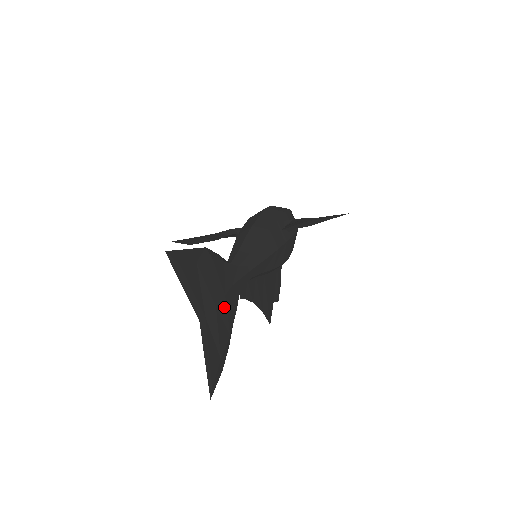
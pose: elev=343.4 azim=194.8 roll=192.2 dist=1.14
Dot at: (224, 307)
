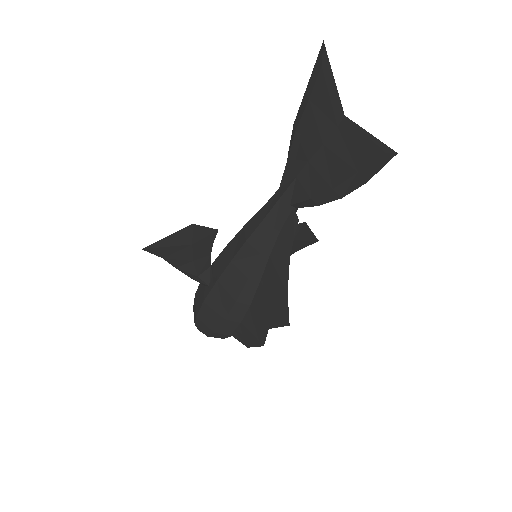
Dot at: occluded
